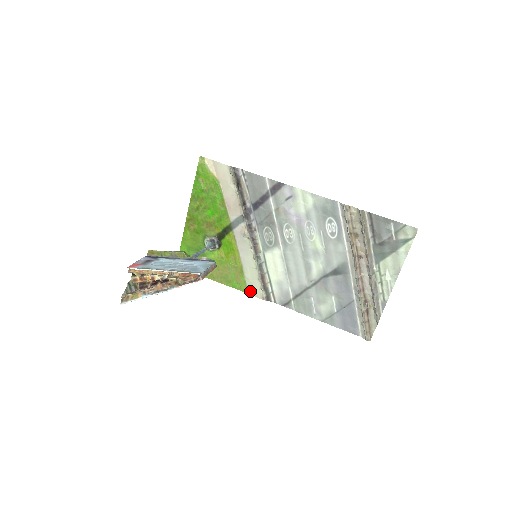
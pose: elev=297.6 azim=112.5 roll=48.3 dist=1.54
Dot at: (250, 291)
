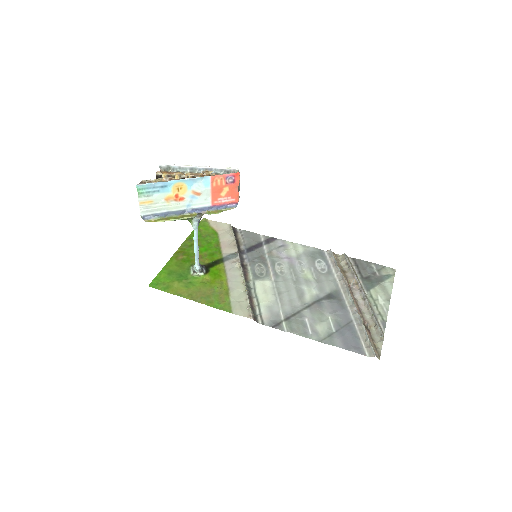
Dot at: (234, 311)
